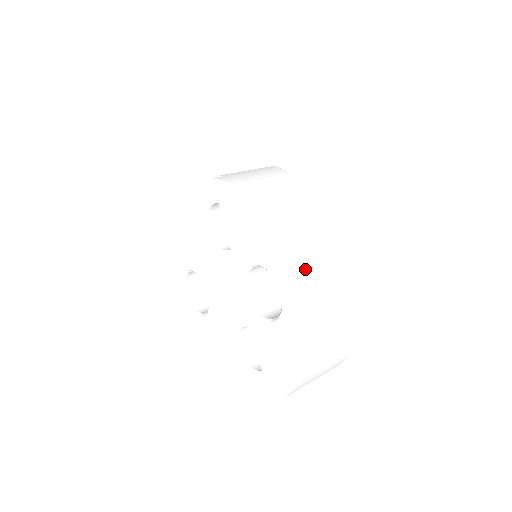
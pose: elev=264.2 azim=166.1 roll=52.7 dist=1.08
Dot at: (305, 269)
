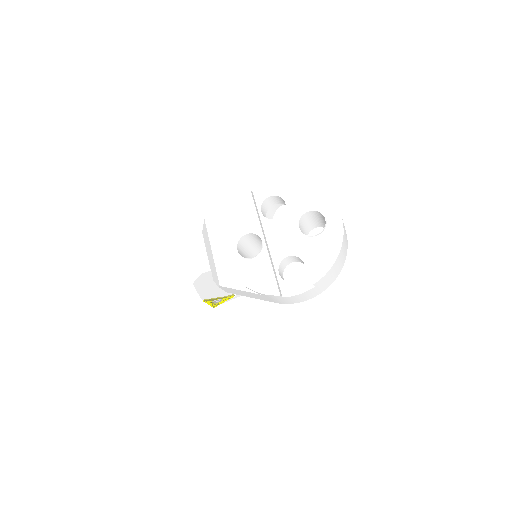
Dot at: occluded
